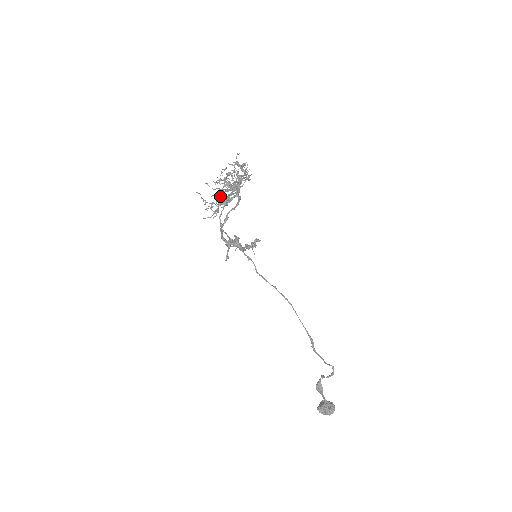
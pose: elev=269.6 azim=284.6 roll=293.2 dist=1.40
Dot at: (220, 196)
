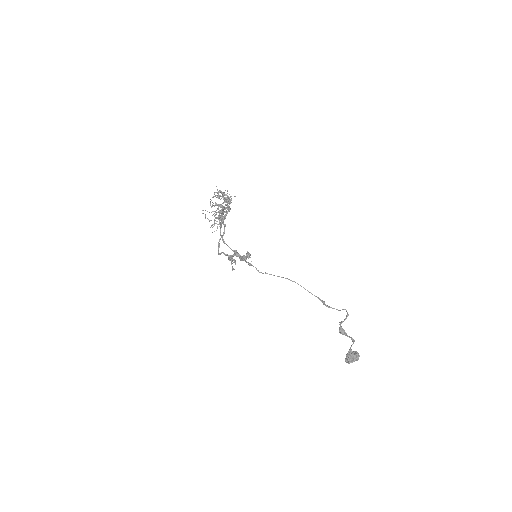
Dot at: (216, 217)
